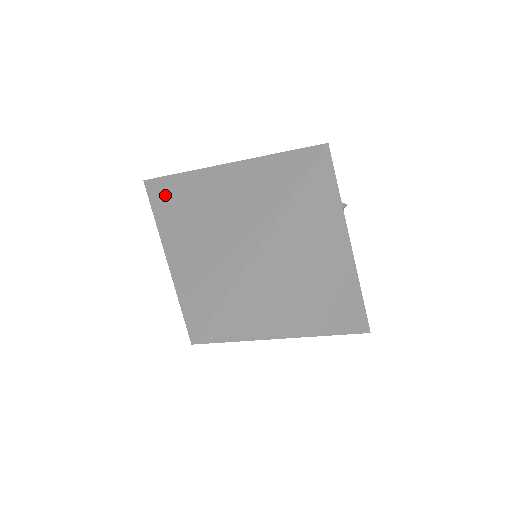
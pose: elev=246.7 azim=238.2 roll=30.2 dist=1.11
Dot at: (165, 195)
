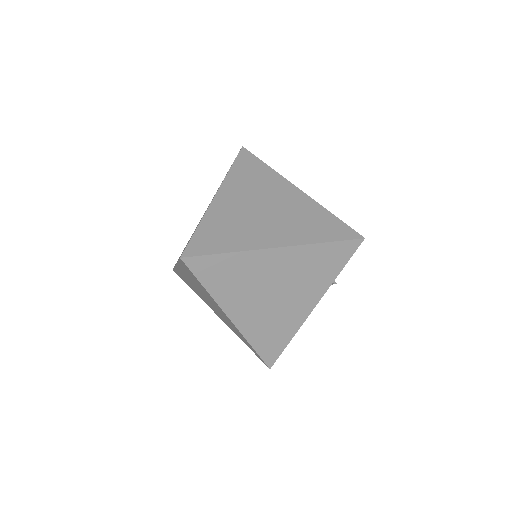
Dot at: (247, 167)
